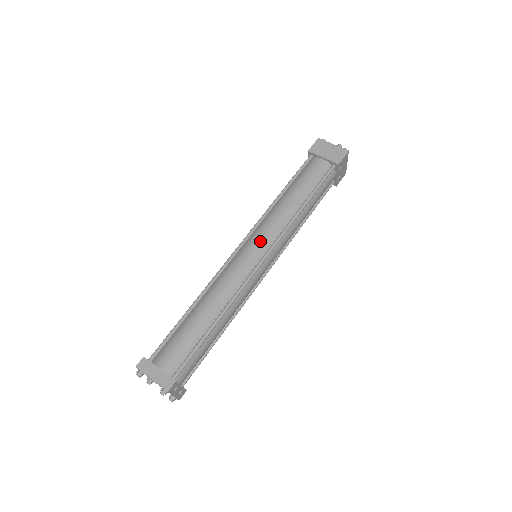
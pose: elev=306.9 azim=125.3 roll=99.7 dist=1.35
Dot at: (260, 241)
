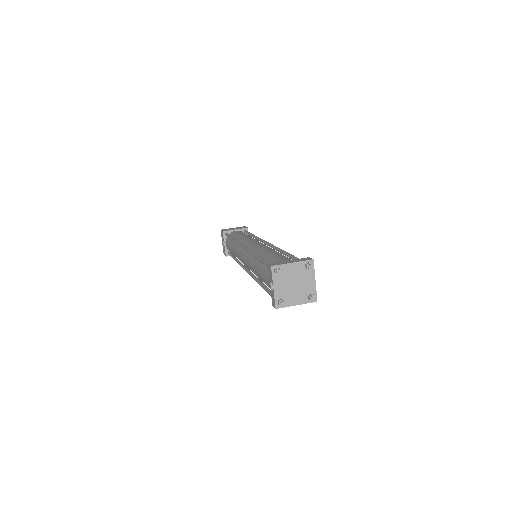
Dot at: (253, 241)
